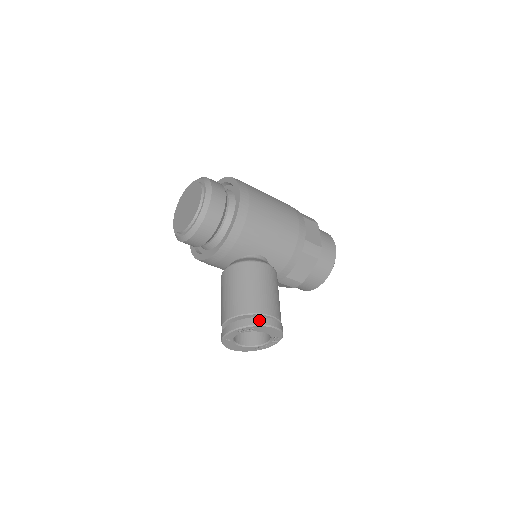
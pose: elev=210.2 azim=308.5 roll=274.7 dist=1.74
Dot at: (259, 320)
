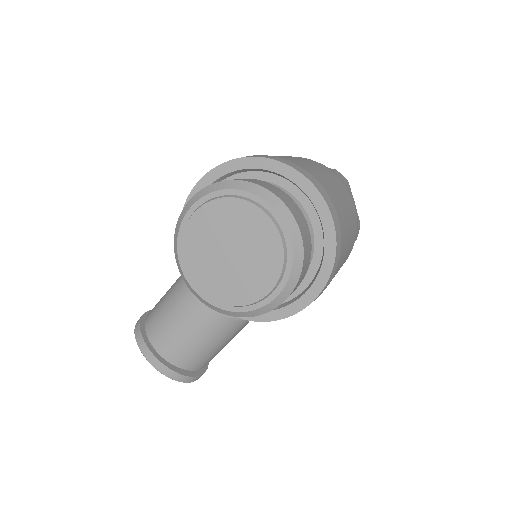
Dot at: (190, 380)
